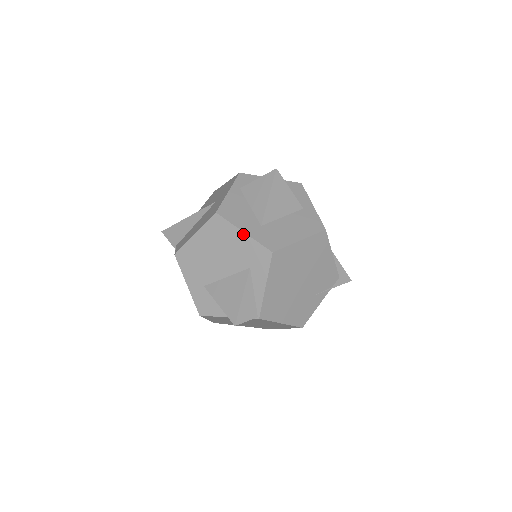
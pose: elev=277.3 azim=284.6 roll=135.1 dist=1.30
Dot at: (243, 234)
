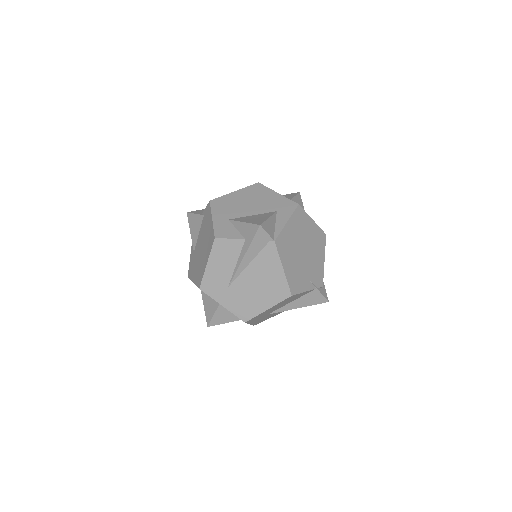
Dot at: (277, 194)
